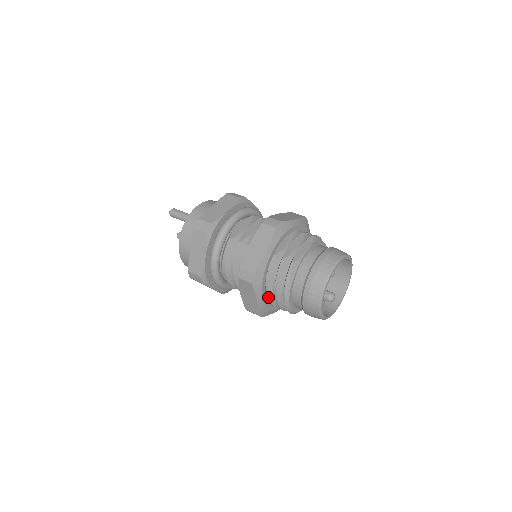
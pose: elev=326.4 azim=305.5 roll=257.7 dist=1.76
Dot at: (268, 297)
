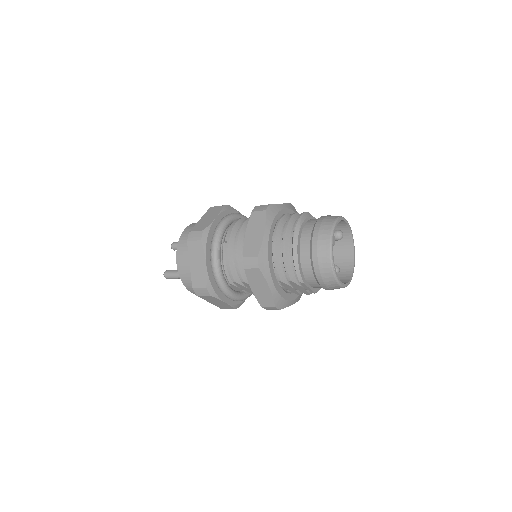
Dot at: (274, 239)
